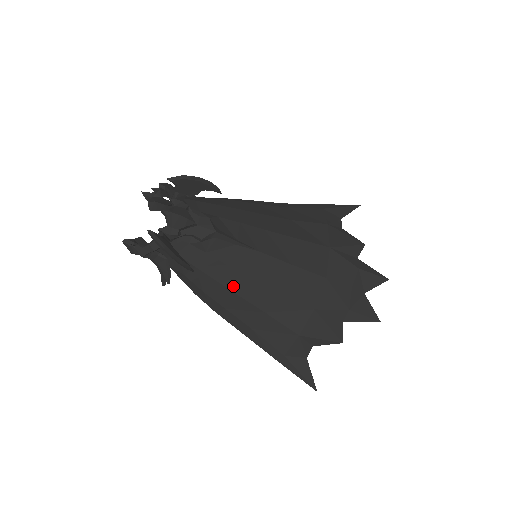
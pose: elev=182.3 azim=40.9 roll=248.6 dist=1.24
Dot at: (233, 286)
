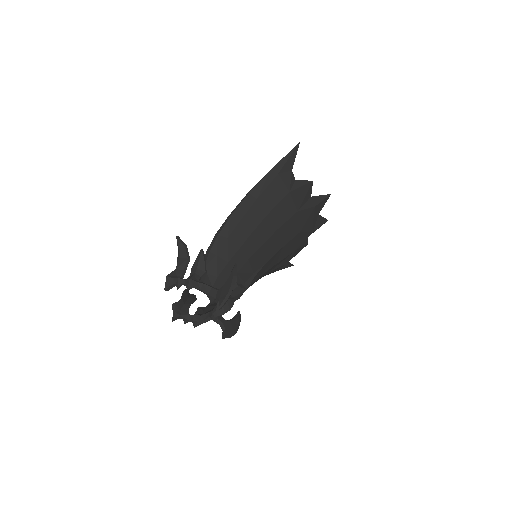
Dot at: occluded
